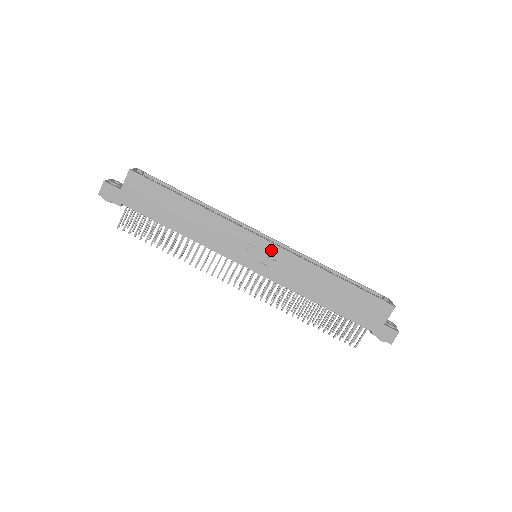
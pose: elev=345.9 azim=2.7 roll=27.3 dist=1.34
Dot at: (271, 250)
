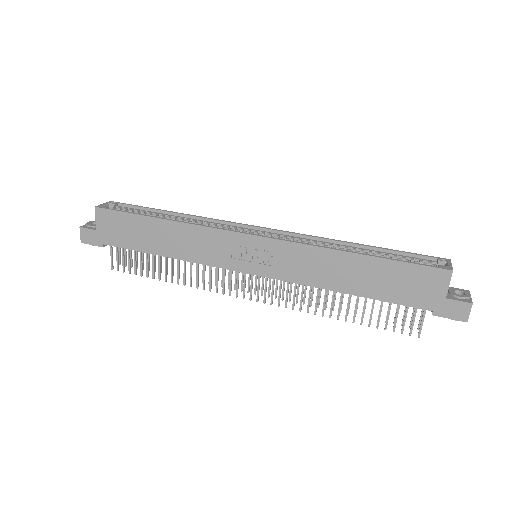
Dot at: (264, 245)
